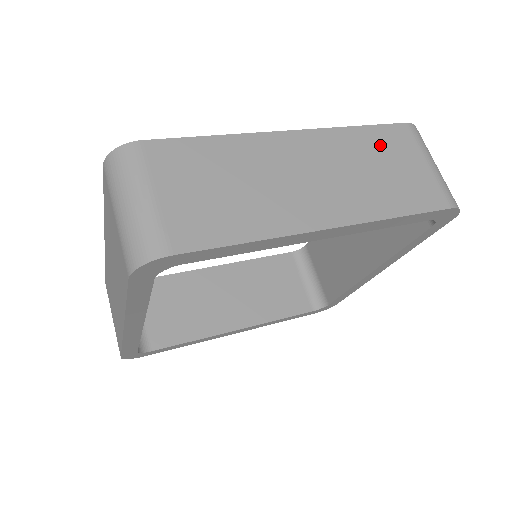
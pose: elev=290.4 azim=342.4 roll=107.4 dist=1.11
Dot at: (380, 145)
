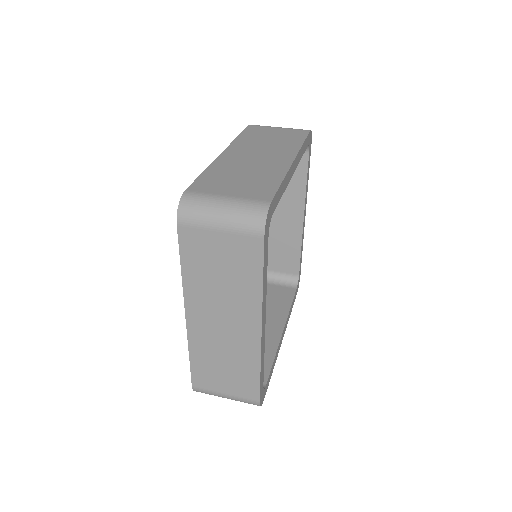
Dot at: (256, 135)
